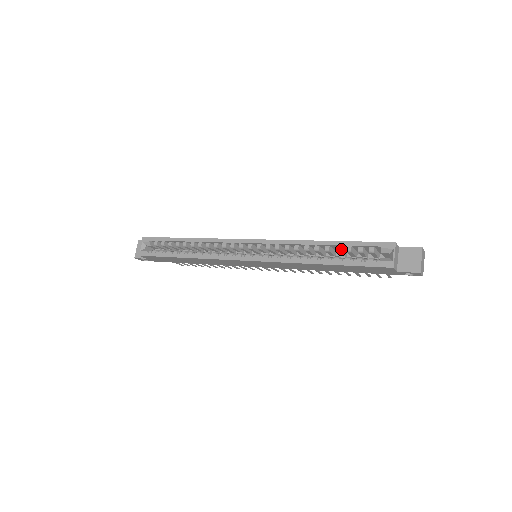
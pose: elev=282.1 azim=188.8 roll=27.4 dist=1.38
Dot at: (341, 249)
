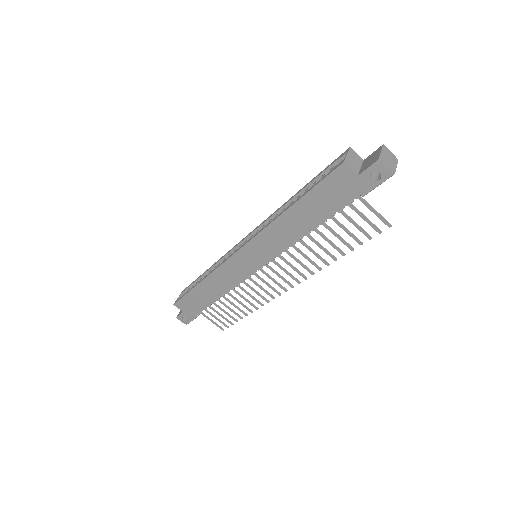
Dot at: occluded
